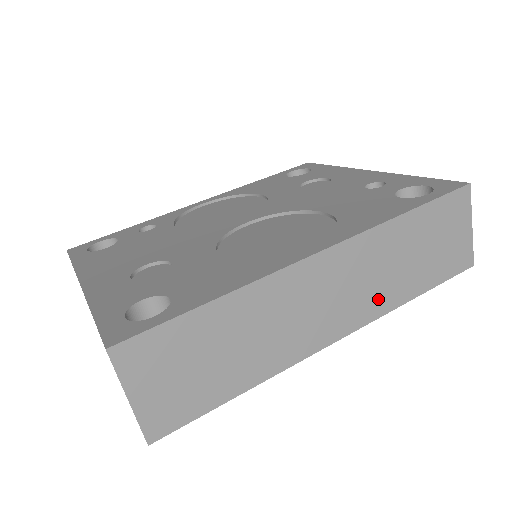
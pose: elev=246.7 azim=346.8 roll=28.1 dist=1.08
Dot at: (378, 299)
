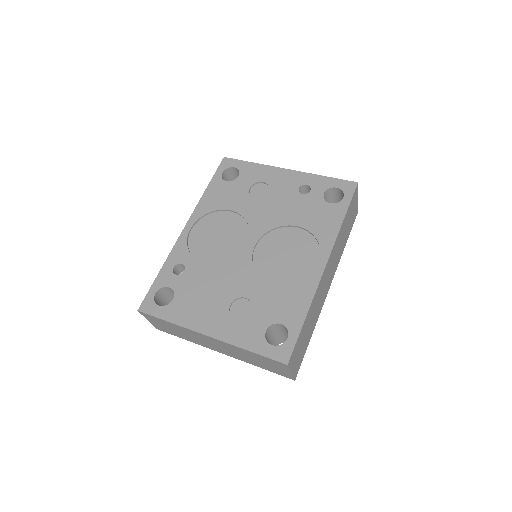
Dot at: (338, 260)
